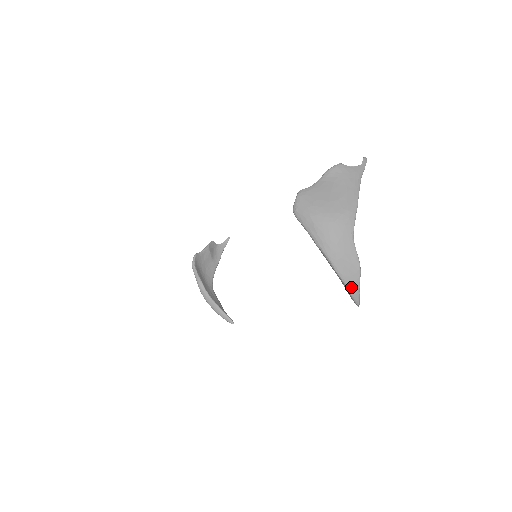
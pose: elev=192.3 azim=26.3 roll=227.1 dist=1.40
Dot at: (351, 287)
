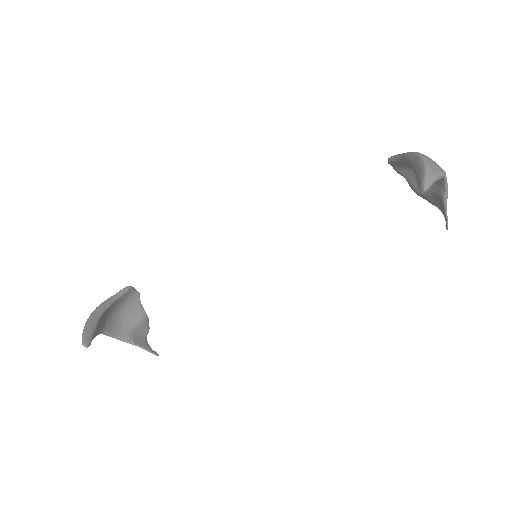
Dot at: (430, 169)
